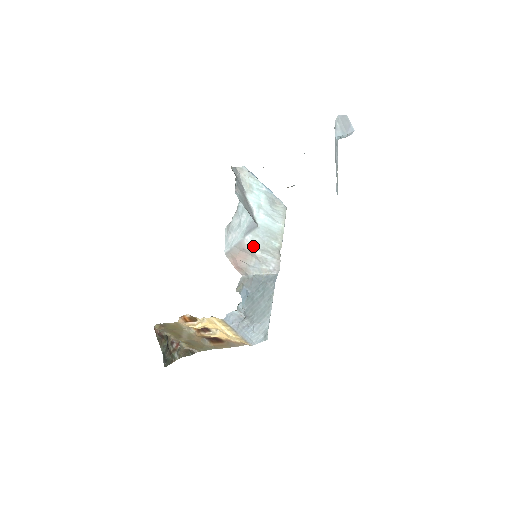
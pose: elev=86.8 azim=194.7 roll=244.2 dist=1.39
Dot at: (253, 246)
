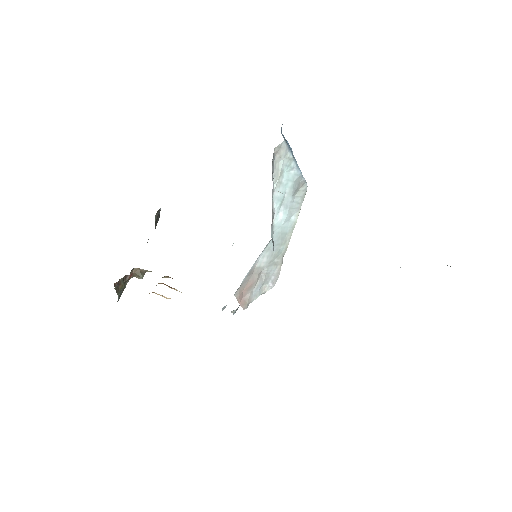
Dot at: (262, 266)
